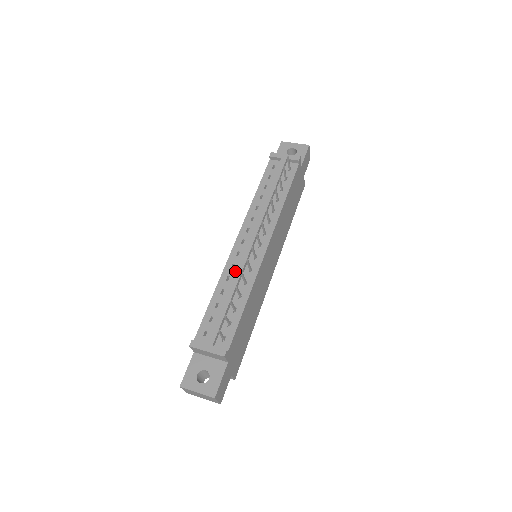
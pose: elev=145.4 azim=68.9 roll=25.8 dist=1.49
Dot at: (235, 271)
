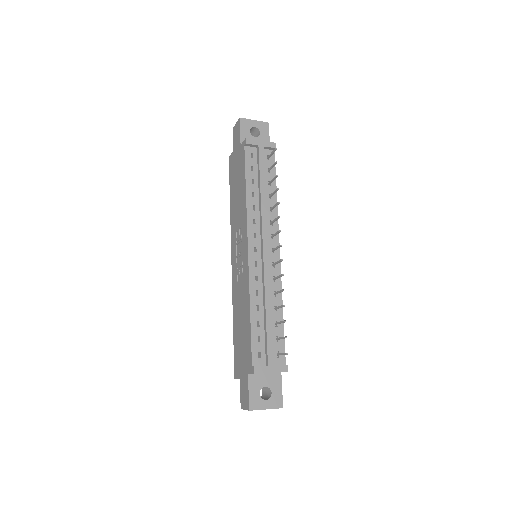
Dot at: (264, 285)
